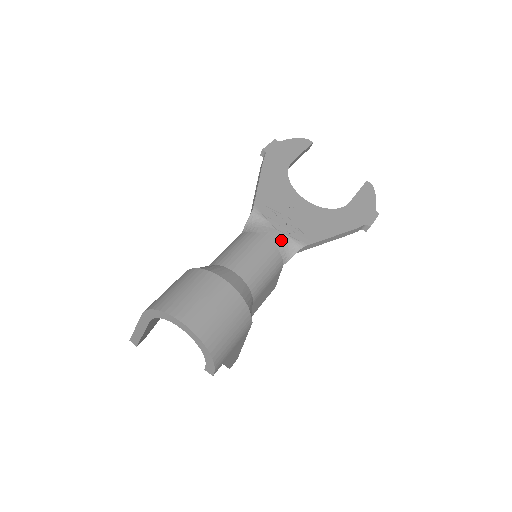
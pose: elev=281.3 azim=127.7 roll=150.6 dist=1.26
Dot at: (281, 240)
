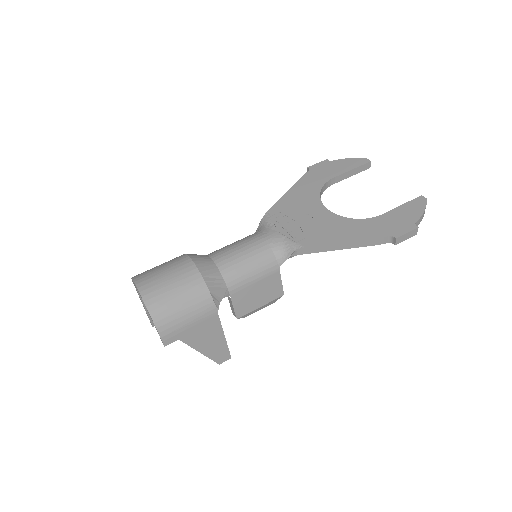
Dot at: (278, 241)
